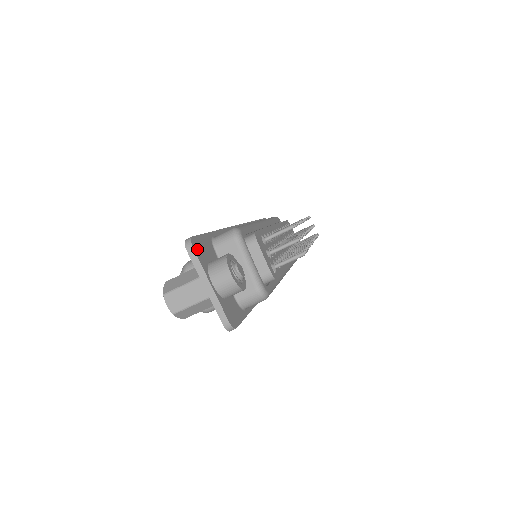
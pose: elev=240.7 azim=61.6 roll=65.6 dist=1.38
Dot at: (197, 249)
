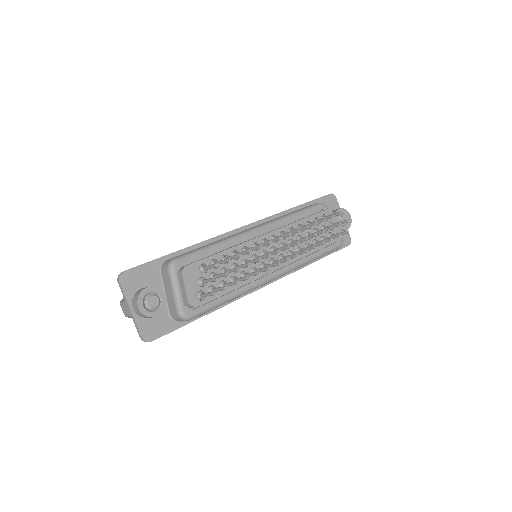
Dot at: (126, 281)
